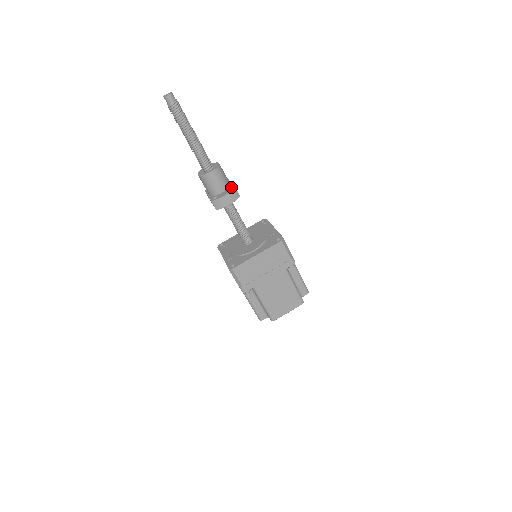
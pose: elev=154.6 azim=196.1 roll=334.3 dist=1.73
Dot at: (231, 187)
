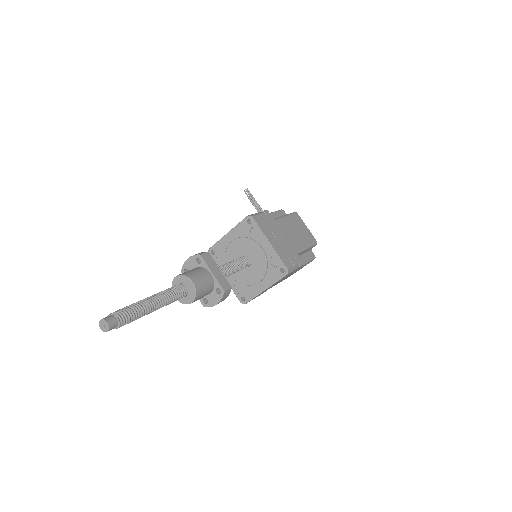
Dot at: (218, 288)
